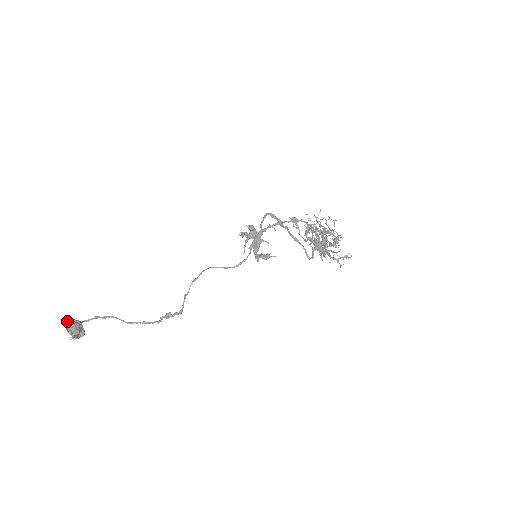
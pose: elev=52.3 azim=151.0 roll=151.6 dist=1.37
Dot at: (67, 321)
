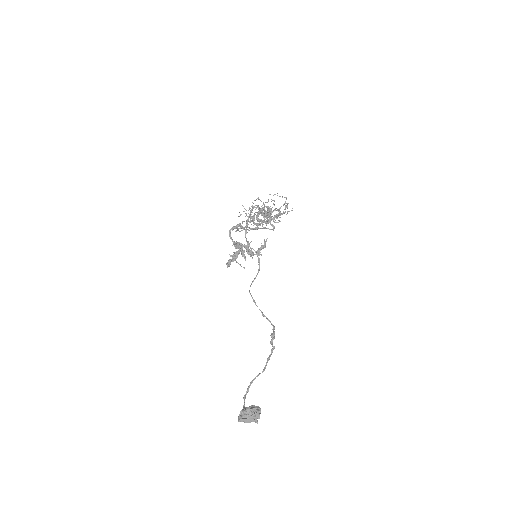
Dot at: (239, 419)
